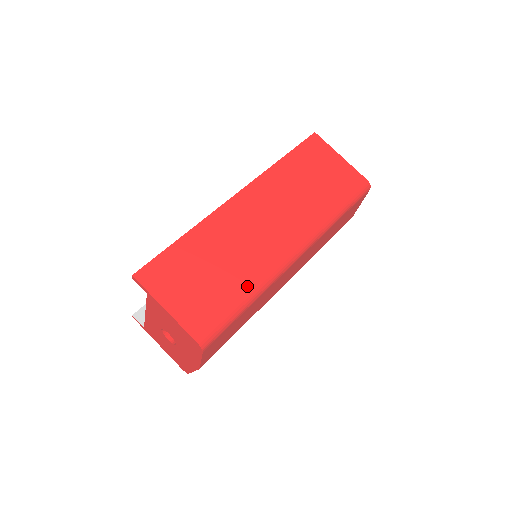
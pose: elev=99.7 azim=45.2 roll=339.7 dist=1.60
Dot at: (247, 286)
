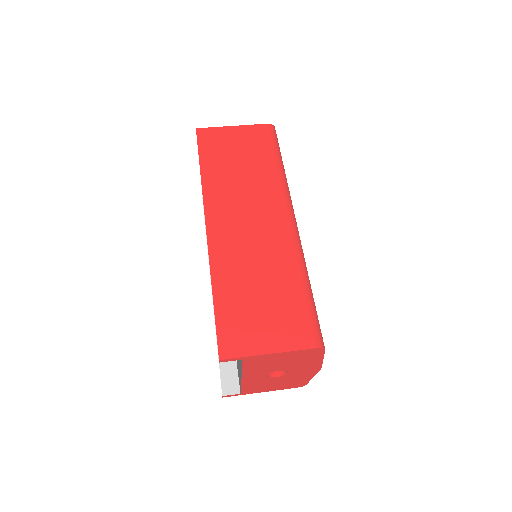
Dot at: (295, 275)
